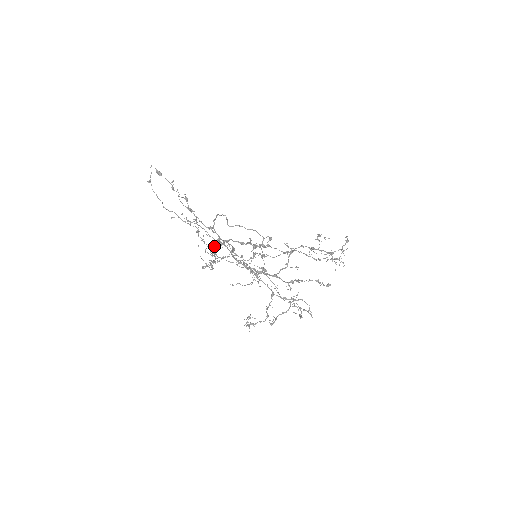
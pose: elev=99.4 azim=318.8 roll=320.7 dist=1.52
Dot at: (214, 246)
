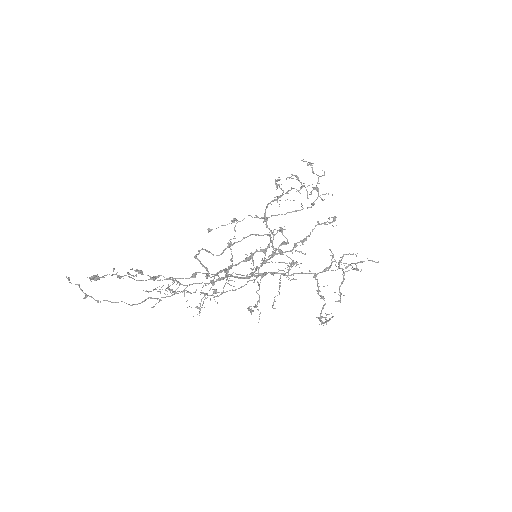
Dot at: occluded
